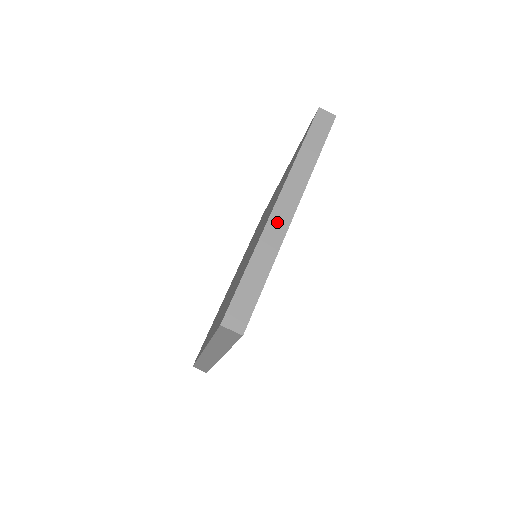
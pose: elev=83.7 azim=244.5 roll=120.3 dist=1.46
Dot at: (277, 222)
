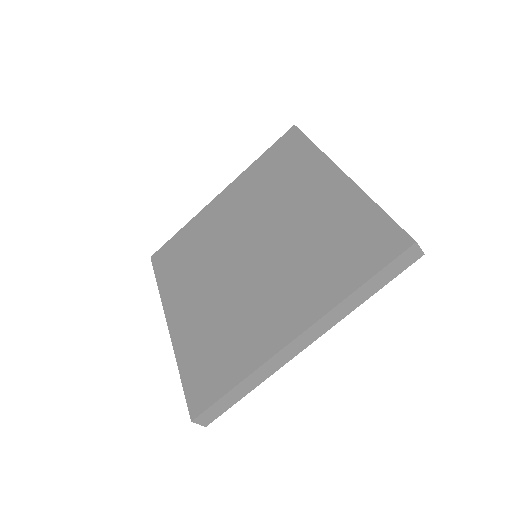
Dot at: (286, 354)
